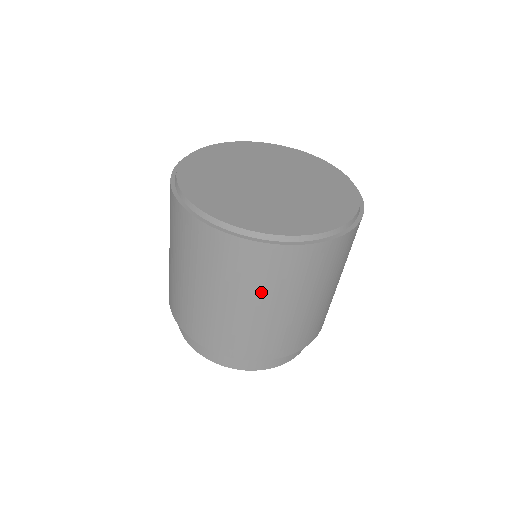
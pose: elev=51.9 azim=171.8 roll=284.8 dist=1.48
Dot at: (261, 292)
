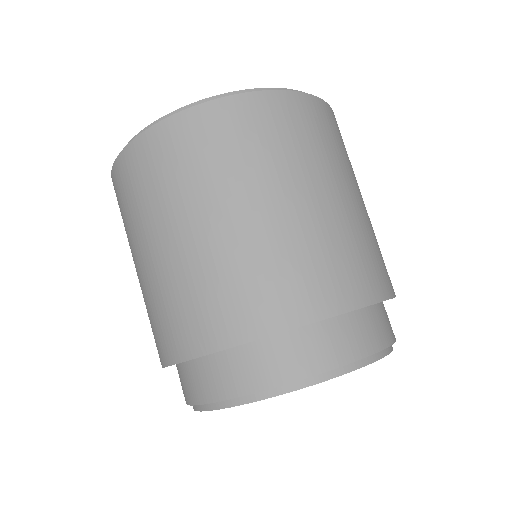
Dot at: (144, 222)
